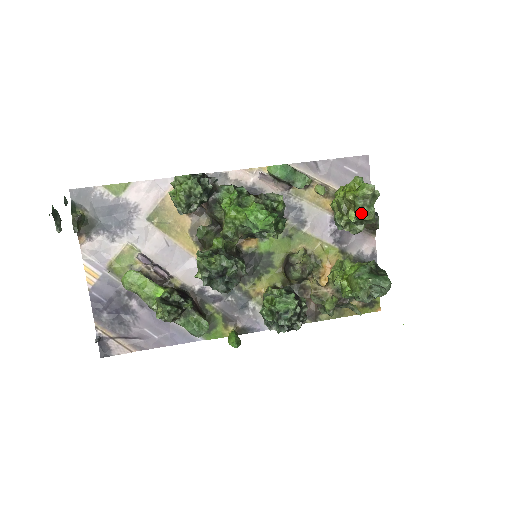
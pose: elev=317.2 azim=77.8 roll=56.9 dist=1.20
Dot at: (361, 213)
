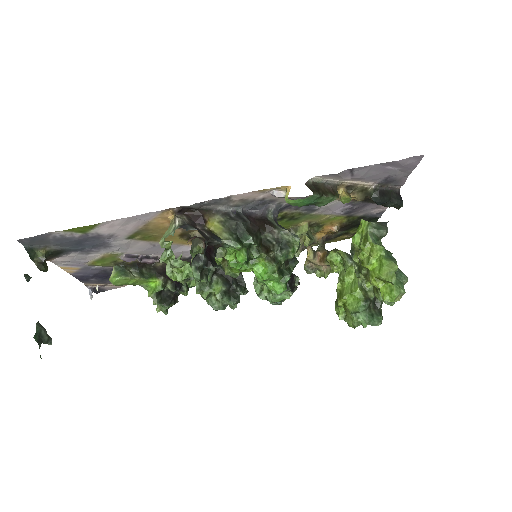
Dot at: (380, 299)
